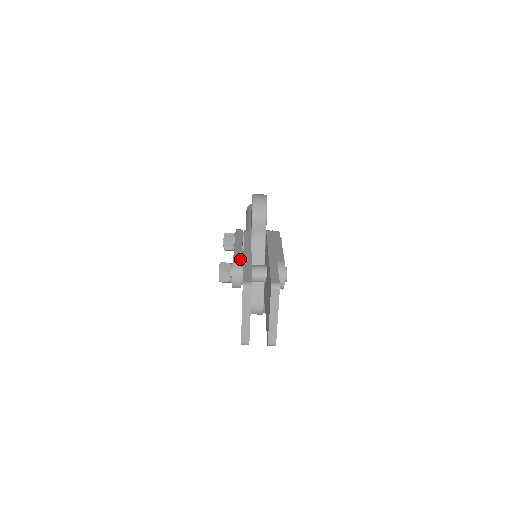
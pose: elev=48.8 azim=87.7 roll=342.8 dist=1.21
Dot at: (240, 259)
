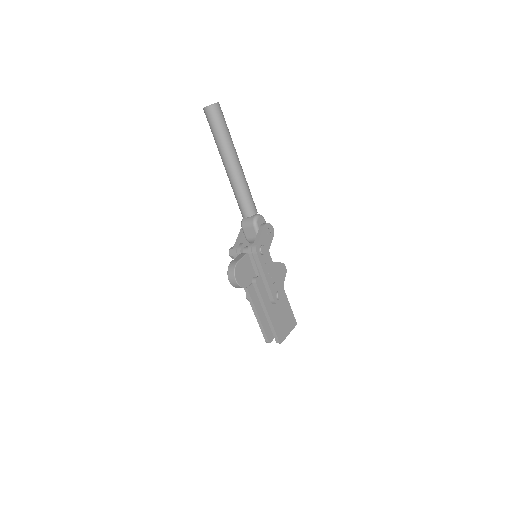
Dot at: occluded
